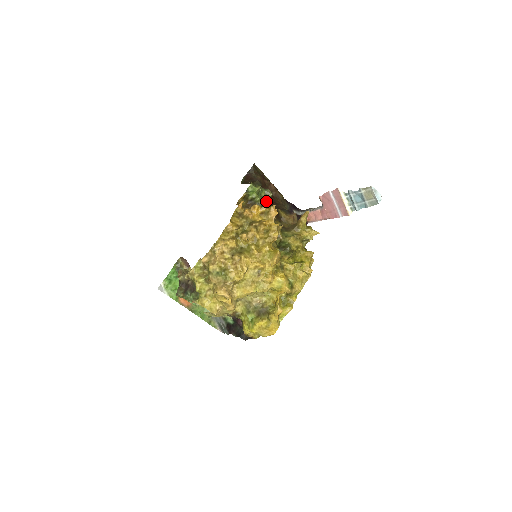
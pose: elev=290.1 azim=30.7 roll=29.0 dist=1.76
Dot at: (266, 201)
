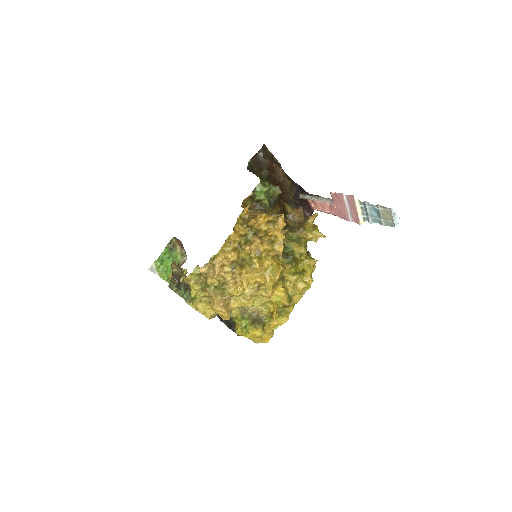
Dot at: (273, 198)
